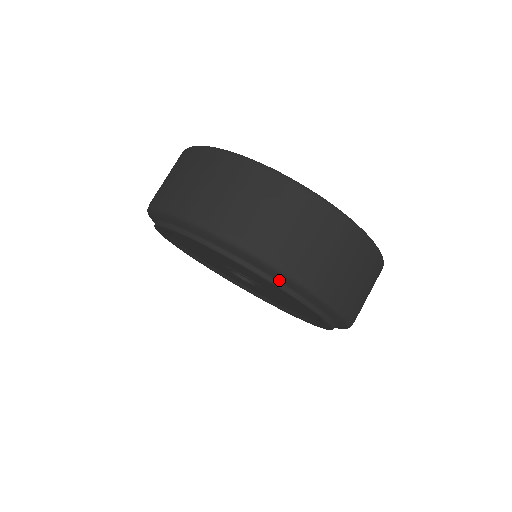
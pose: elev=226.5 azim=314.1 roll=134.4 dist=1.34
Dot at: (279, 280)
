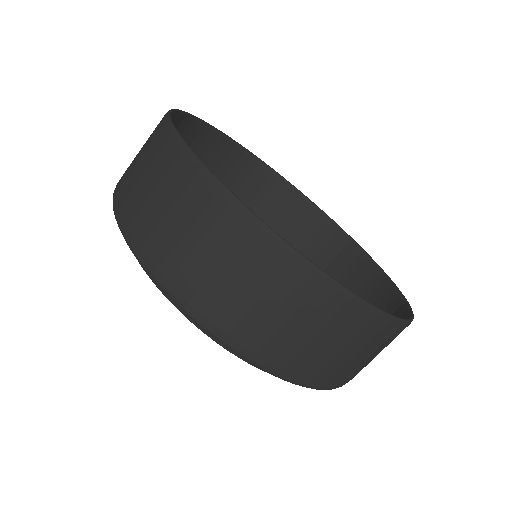
Dot at: occluded
